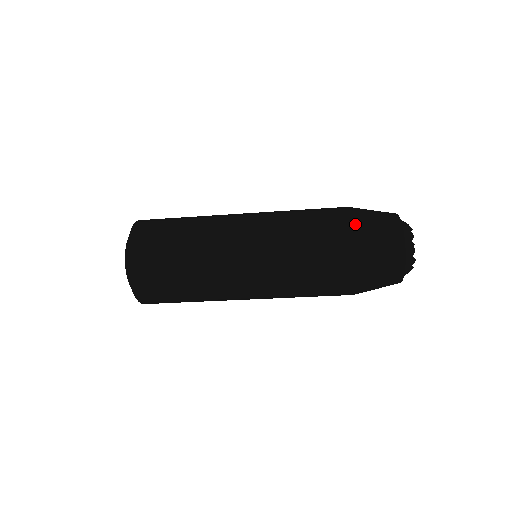
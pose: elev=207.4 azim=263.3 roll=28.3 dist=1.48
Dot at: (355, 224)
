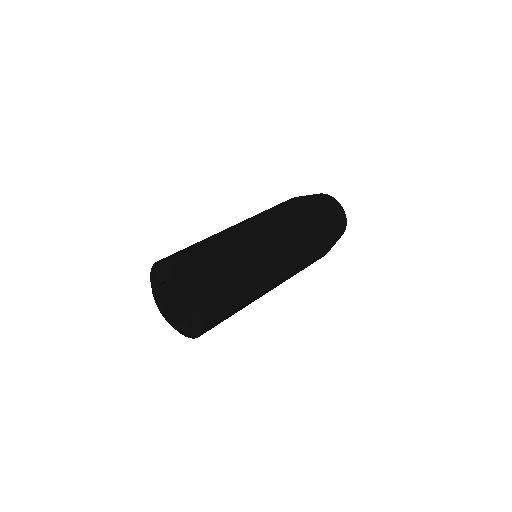
Dot at: (324, 210)
